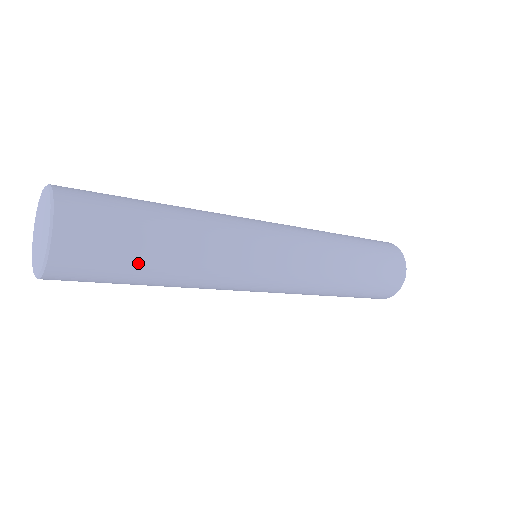
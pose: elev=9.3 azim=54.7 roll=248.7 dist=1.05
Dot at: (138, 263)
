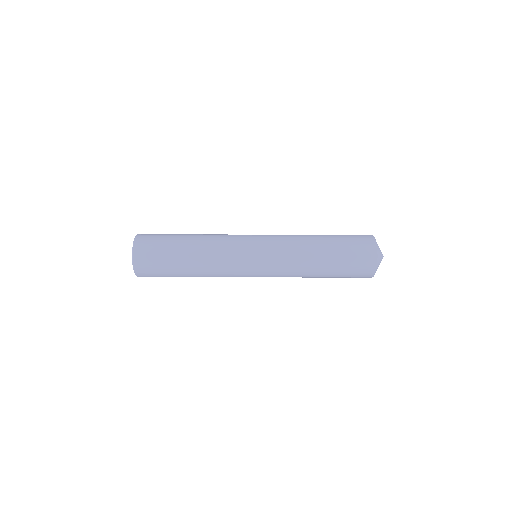
Dot at: (173, 251)
